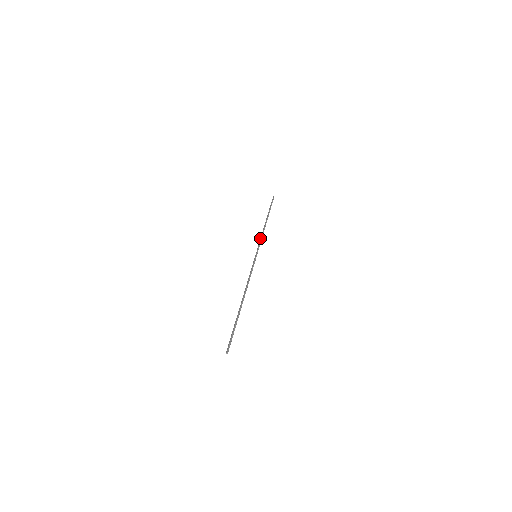
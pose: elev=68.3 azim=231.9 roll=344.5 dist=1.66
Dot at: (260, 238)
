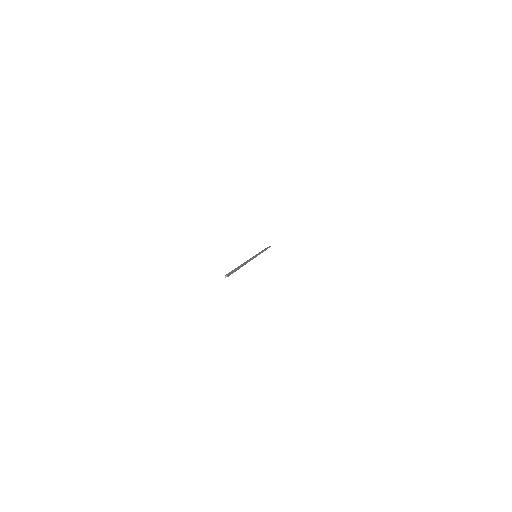
Dot at: occluded
